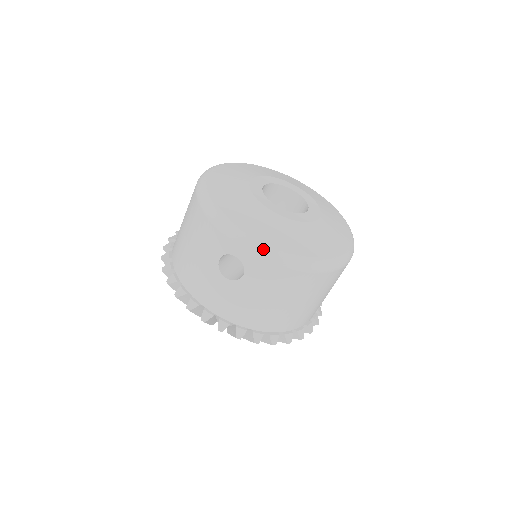
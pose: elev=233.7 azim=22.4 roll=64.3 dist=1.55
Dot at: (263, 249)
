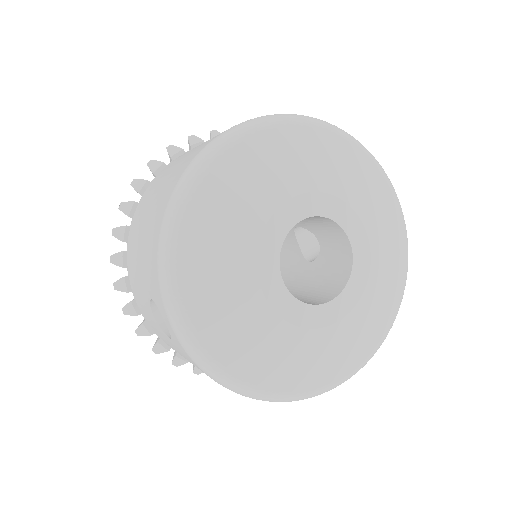
Dot at: (196, 354)
